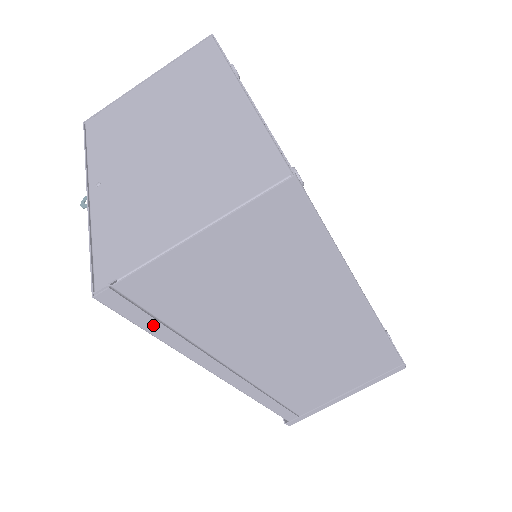
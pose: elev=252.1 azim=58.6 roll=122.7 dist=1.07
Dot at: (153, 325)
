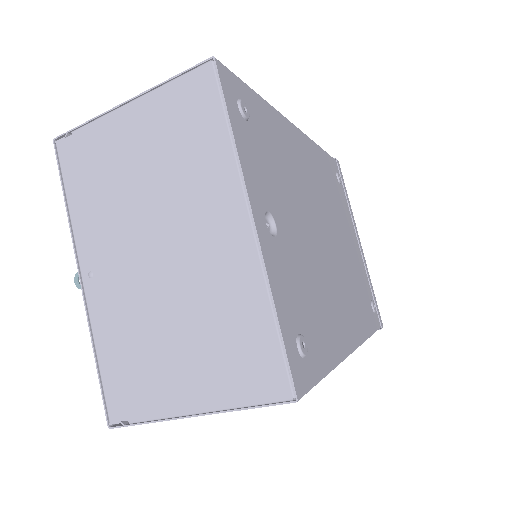
Dot at: occluded
